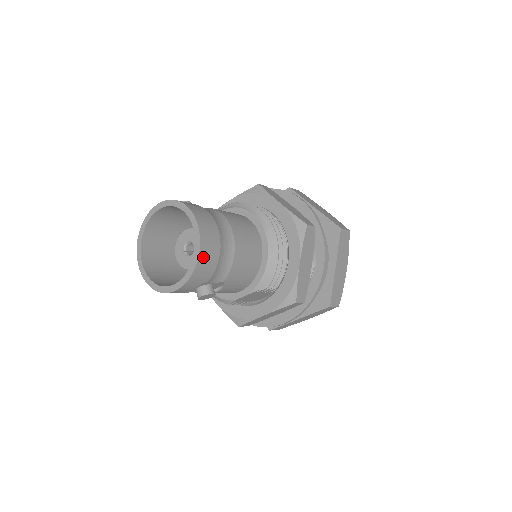
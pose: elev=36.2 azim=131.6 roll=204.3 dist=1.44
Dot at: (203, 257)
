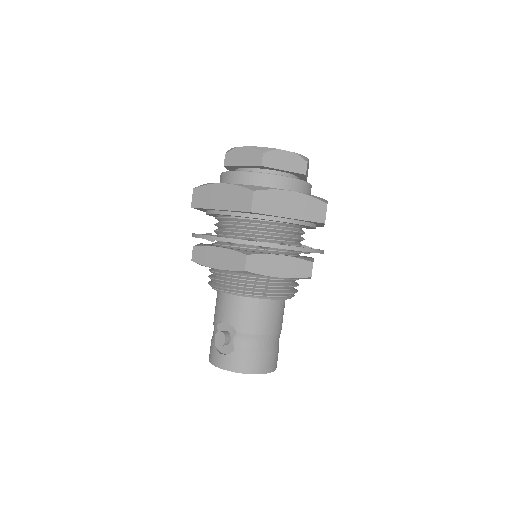
Dot at: occluded
